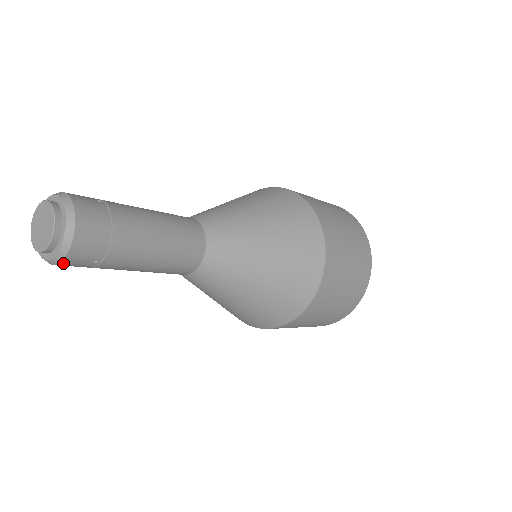
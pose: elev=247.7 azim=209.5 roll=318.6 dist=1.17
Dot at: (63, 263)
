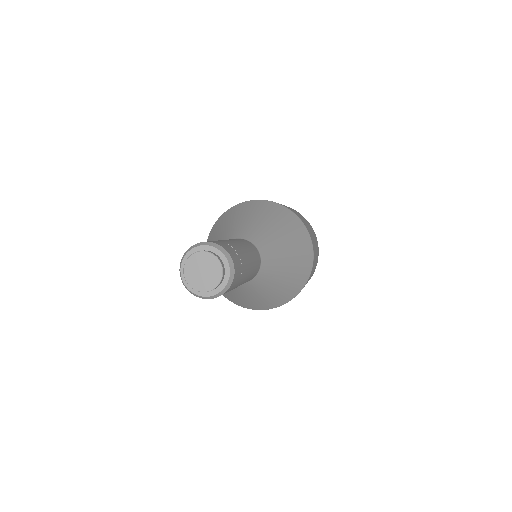
Dot at: (202, 297)
